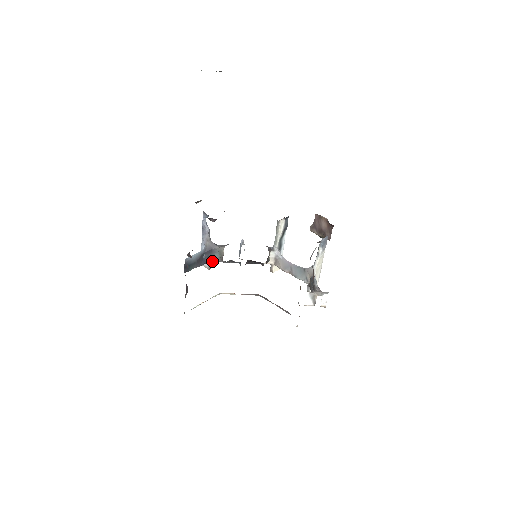
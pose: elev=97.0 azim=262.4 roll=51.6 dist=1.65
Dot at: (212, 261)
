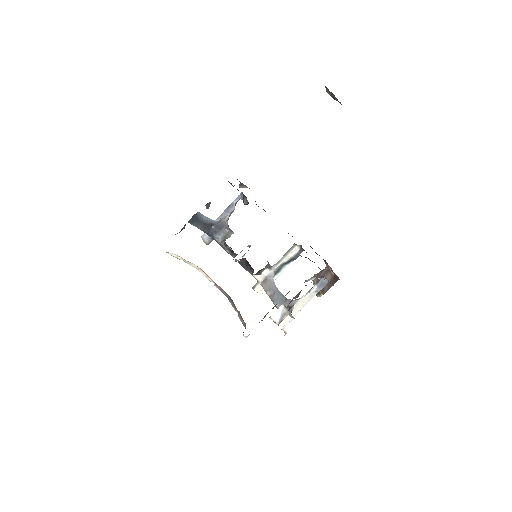
Dot at: (214, 238)
